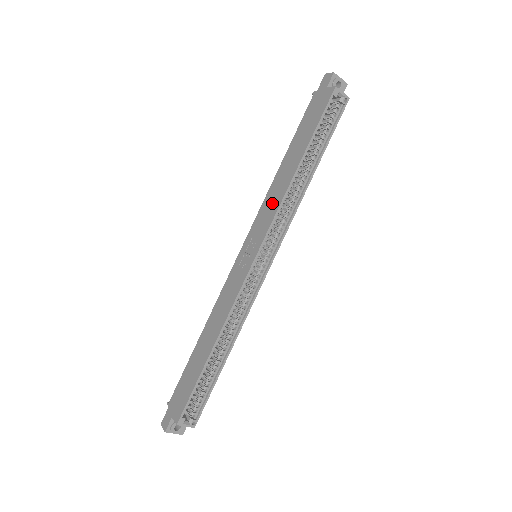
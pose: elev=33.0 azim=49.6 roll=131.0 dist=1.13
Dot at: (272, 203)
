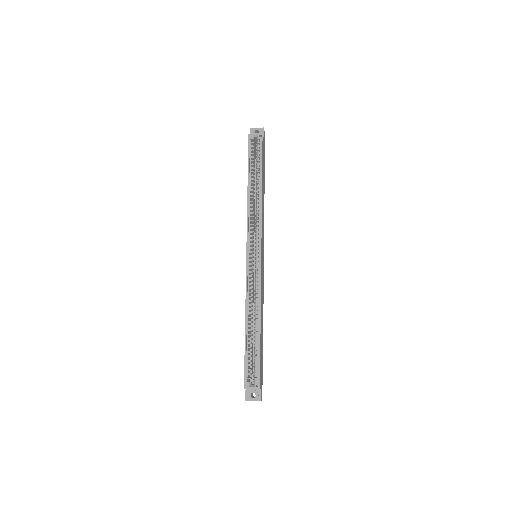
Dot at: occluded
